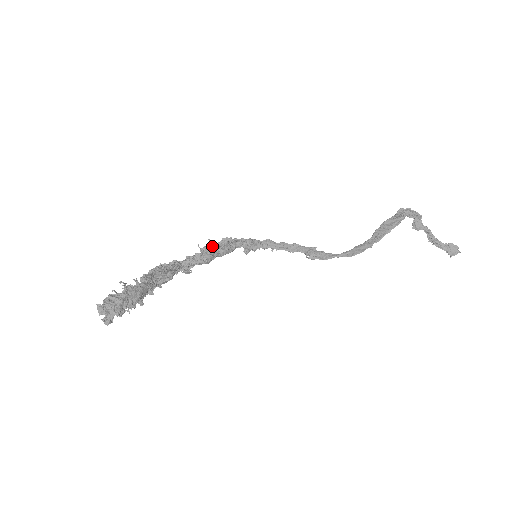
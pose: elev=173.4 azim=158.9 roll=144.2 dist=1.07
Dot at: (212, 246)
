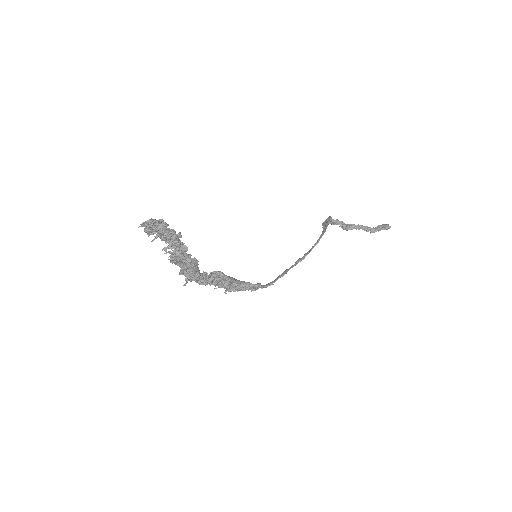
Dot at: occluded
